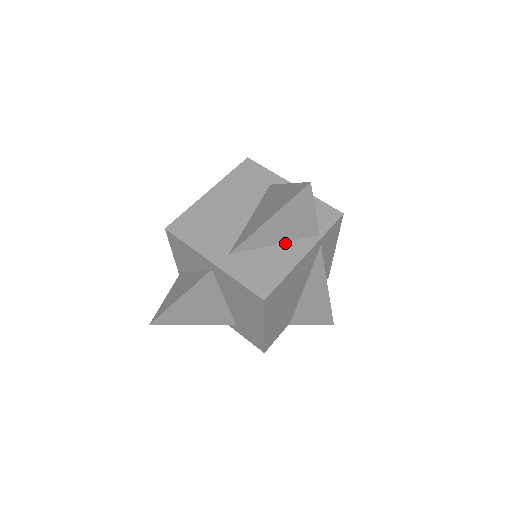
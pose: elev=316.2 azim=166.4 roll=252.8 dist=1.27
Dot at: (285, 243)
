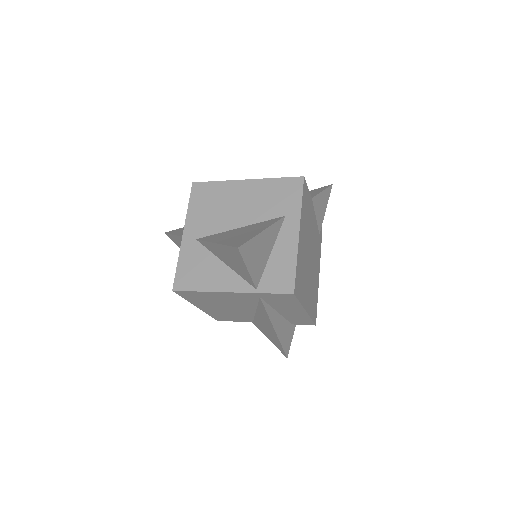
Dot at: (231, 269)
